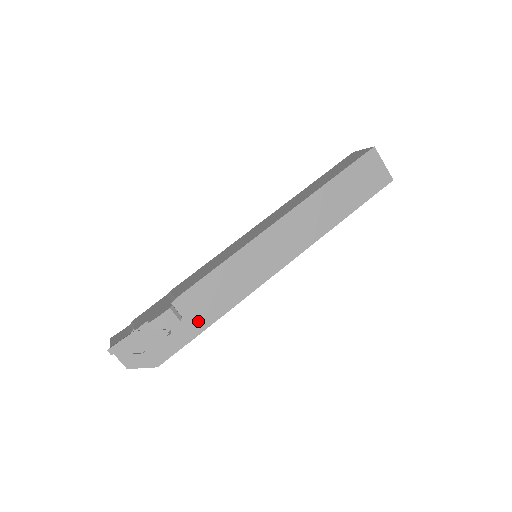
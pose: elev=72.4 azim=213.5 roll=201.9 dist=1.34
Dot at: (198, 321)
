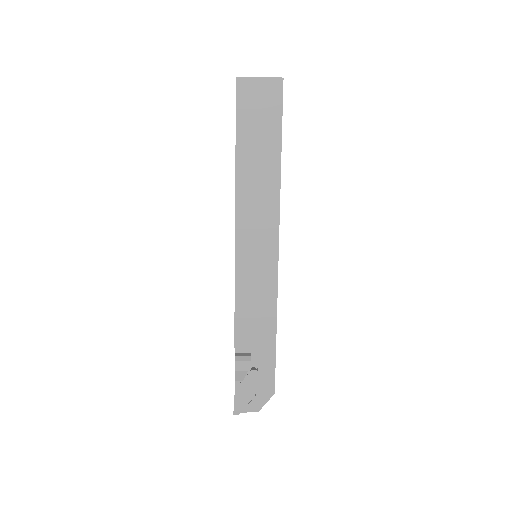
Dot at: (265, 344)
